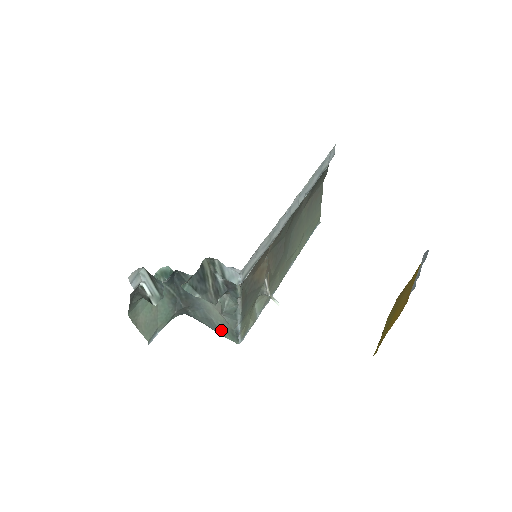
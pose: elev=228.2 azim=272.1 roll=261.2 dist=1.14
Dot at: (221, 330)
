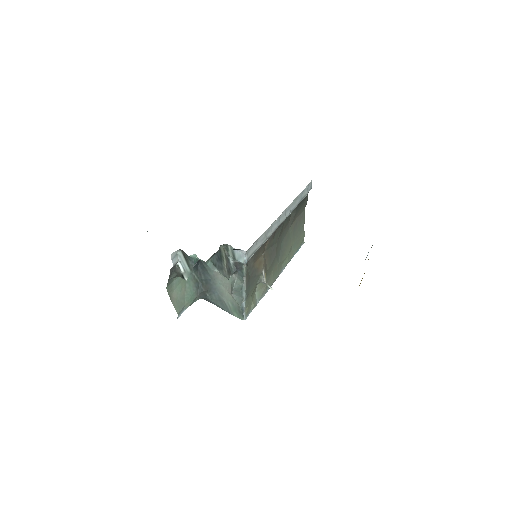
Dot at: (231, 309)
